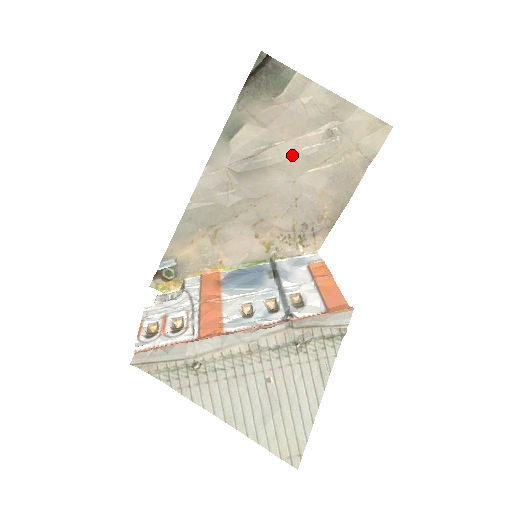
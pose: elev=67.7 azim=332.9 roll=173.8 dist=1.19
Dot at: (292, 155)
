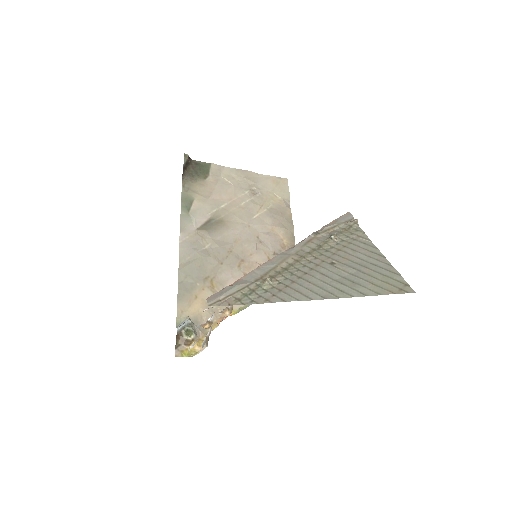
Dot at: (237, 210)
